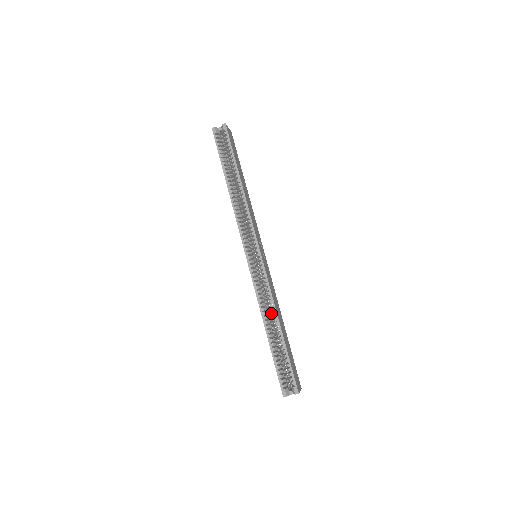
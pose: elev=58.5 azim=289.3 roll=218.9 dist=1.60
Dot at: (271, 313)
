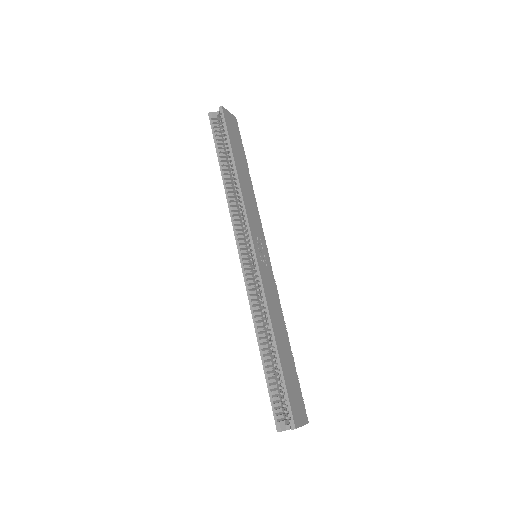
Dot at: occluded
